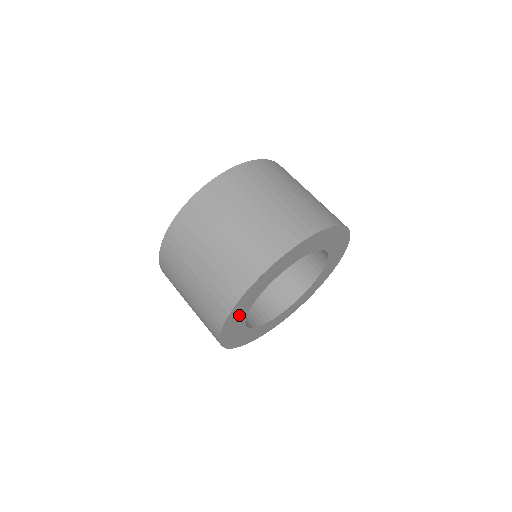
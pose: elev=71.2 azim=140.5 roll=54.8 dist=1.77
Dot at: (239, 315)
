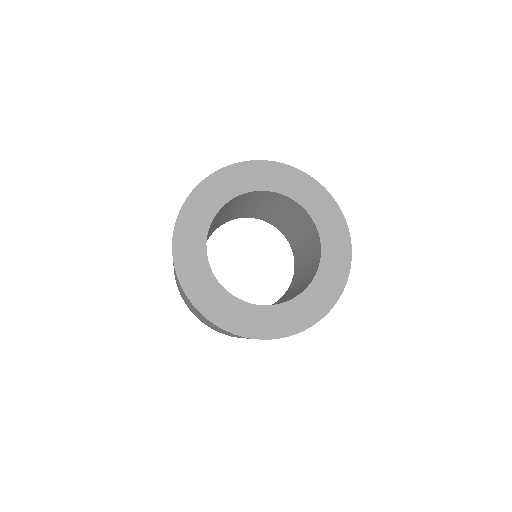
Dot at: (201, 213)
